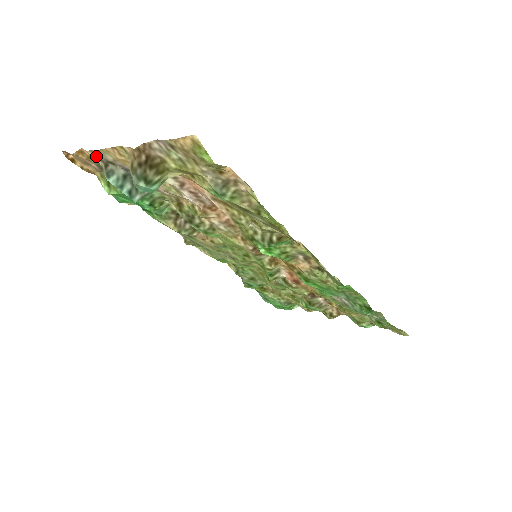
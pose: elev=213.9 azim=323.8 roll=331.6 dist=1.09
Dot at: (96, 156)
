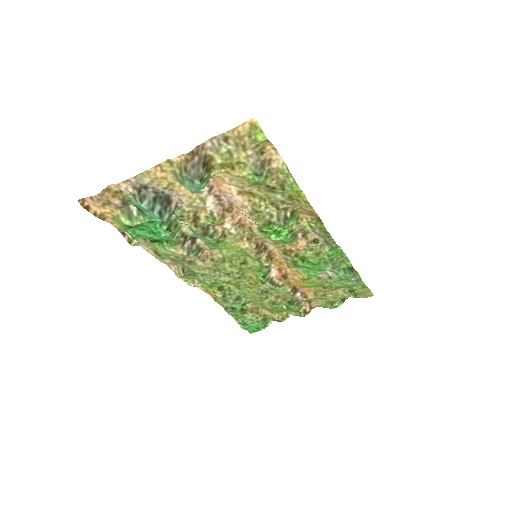
Dot at: (129, 185)
